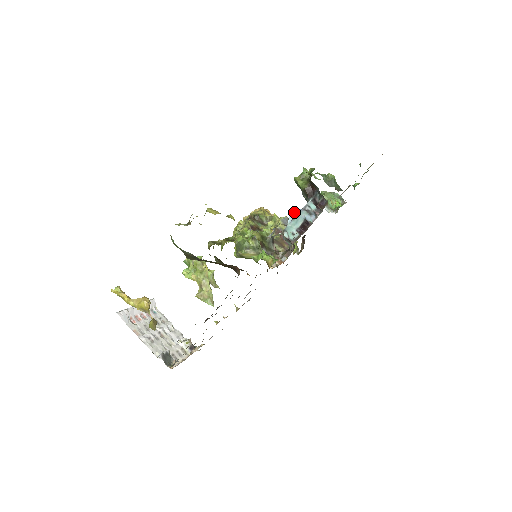
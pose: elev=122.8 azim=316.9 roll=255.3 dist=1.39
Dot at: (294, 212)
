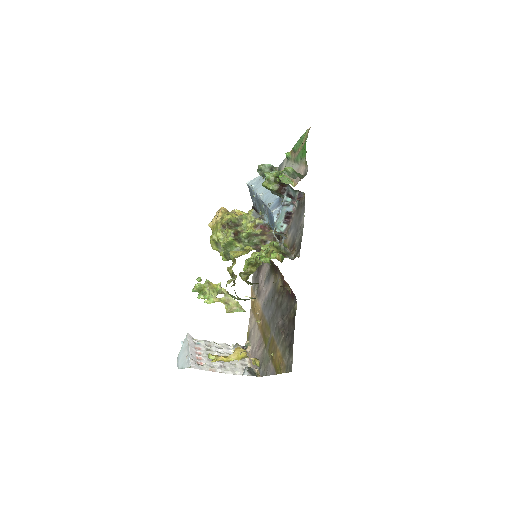
Dot at: (276, 211)
